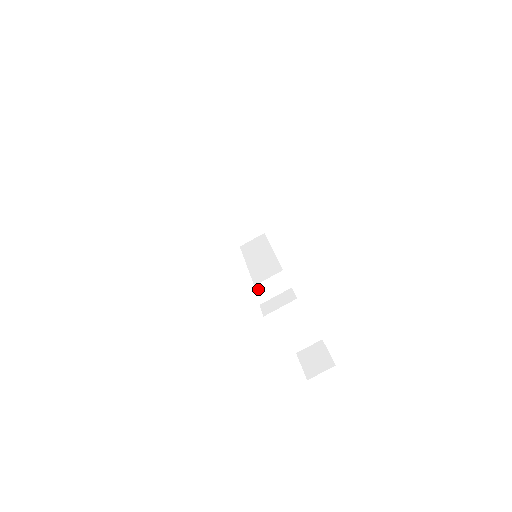
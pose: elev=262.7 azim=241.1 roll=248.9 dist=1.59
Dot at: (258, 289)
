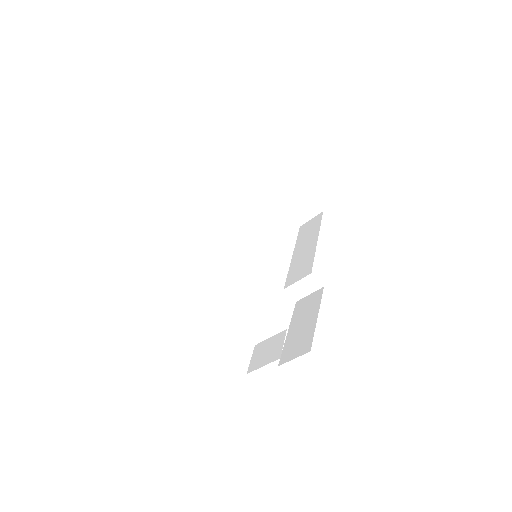
Dot at: occluded
